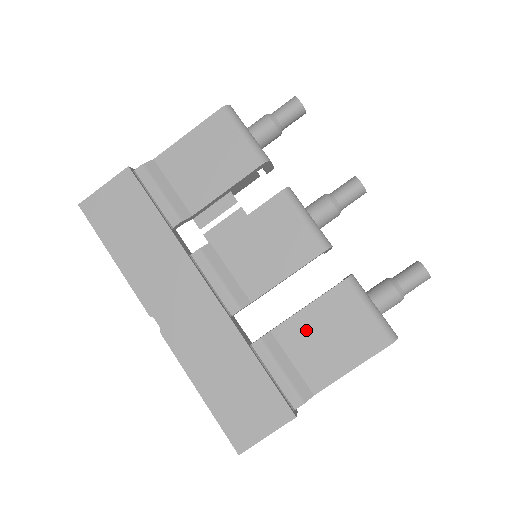
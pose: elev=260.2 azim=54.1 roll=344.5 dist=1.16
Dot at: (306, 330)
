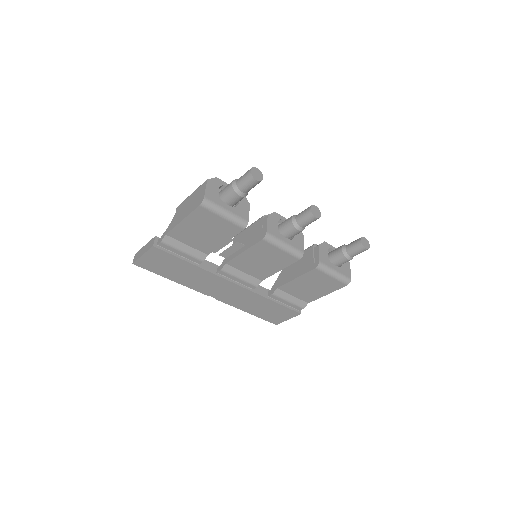
Dot at: (297, 286)
